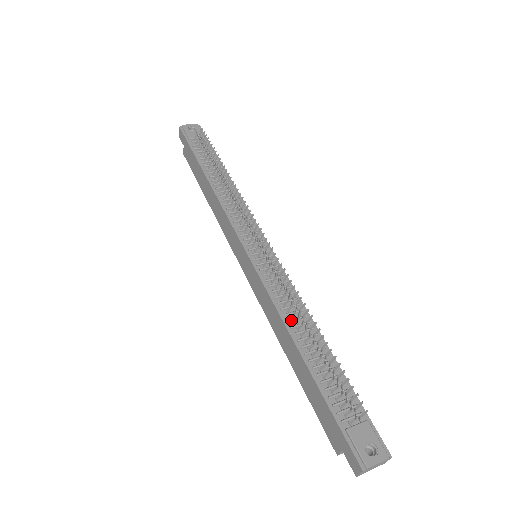
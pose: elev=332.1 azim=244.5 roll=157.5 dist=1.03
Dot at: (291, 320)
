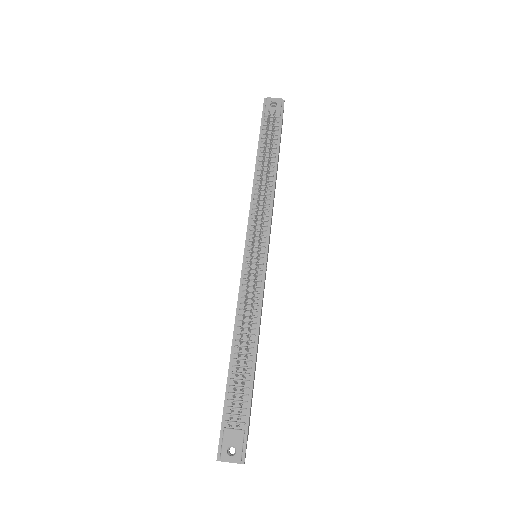
Dot at: occluded
